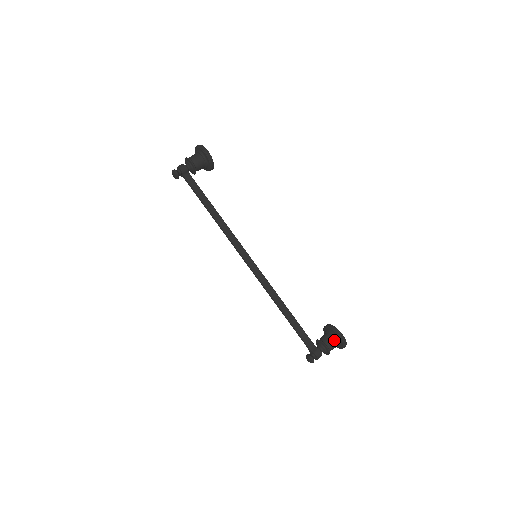
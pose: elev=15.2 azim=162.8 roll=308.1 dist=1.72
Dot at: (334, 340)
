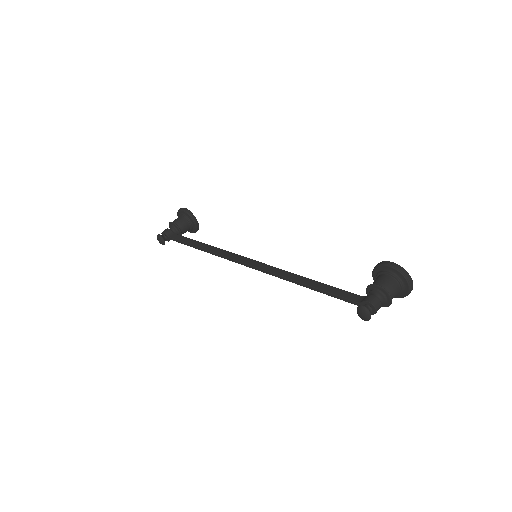
Dot at: (386, 276)
